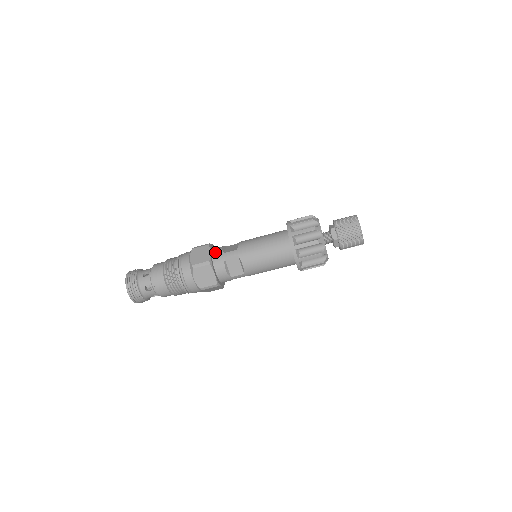
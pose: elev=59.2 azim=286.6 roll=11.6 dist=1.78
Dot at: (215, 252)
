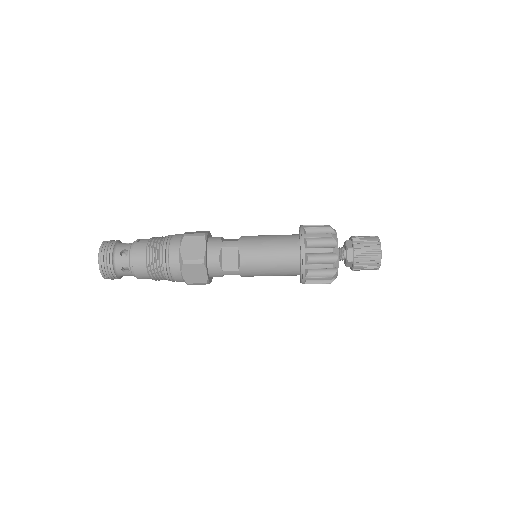
Dot at: (211, 268)
